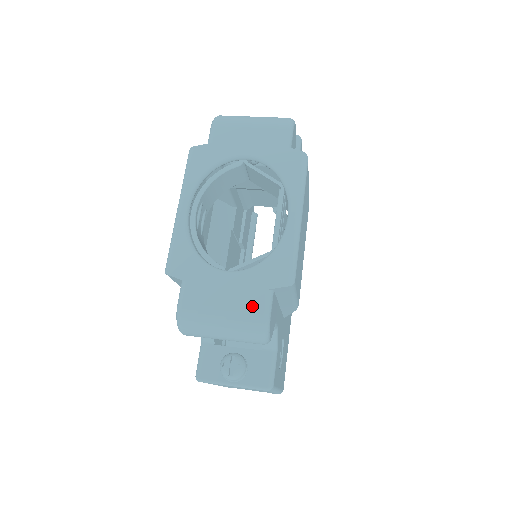
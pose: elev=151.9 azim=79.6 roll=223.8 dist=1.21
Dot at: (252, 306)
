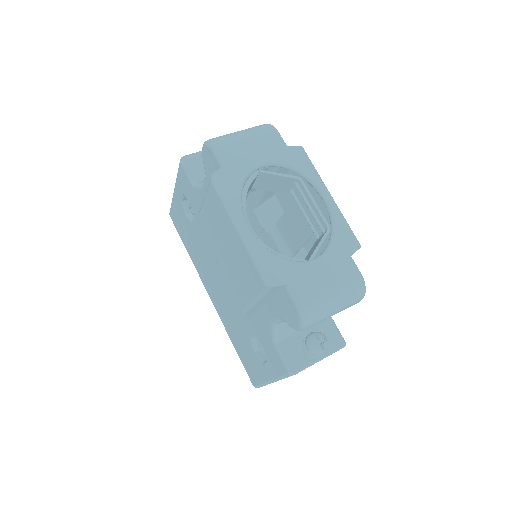
Dot at: (349, 275)
